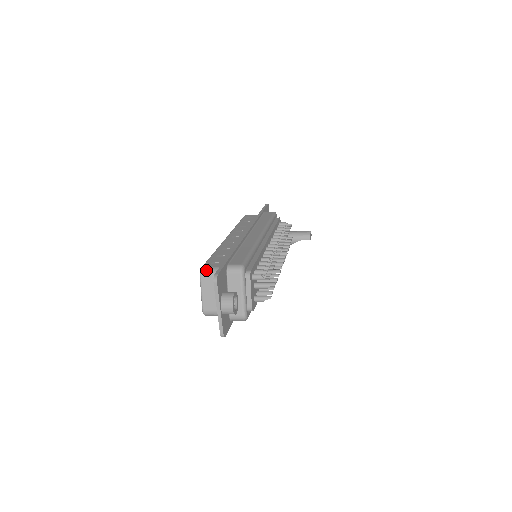
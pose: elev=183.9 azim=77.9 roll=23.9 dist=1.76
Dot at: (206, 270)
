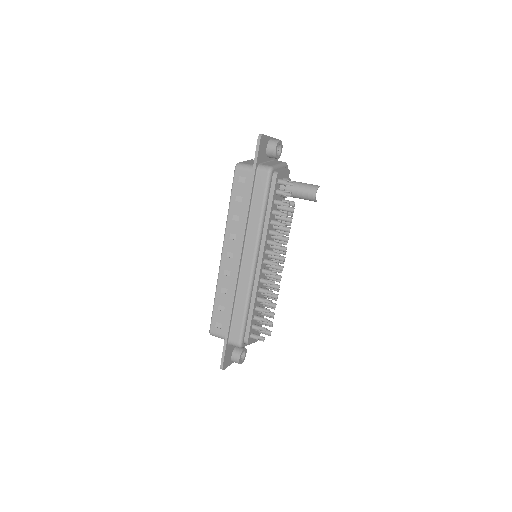
Dot at: occluded
